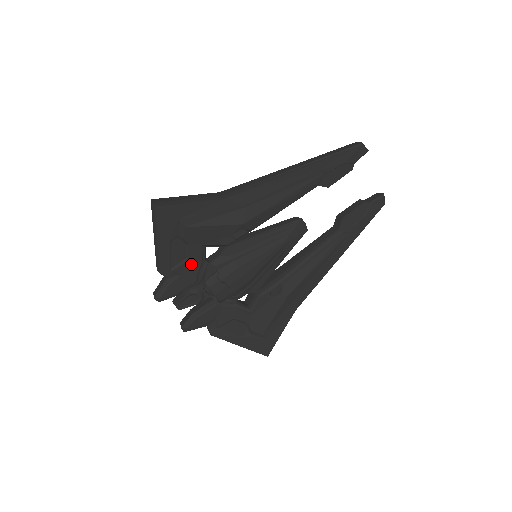
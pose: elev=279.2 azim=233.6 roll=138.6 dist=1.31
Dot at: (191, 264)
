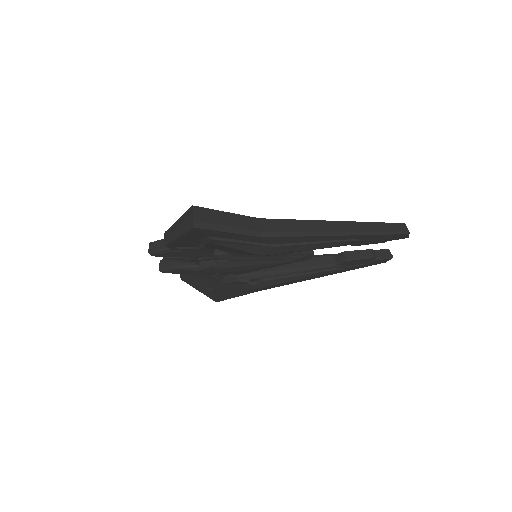
Dot at: (197, 251)
